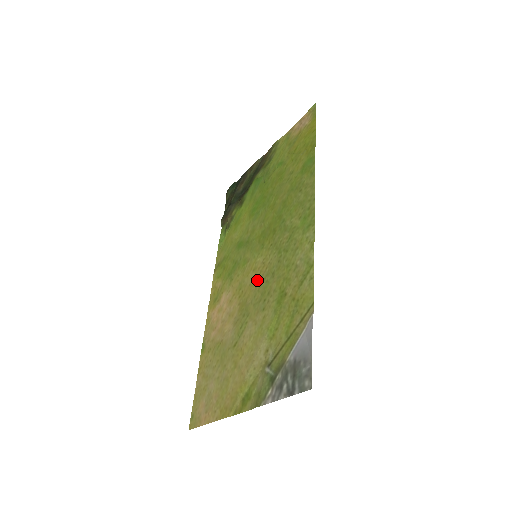
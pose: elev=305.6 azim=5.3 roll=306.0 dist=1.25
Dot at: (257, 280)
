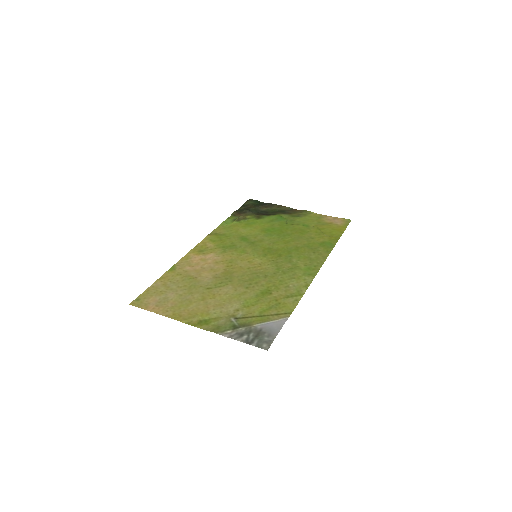
Dot at: (249, 269)
